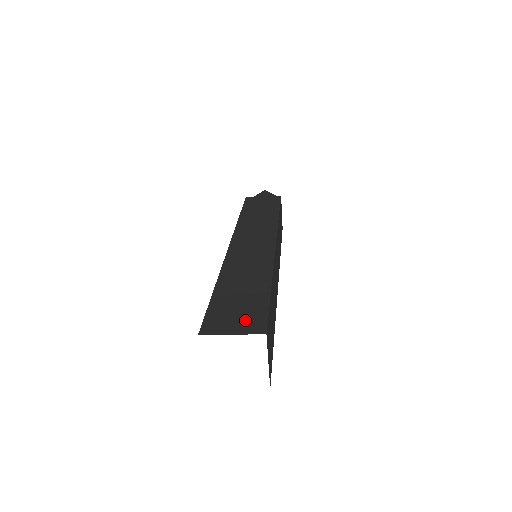
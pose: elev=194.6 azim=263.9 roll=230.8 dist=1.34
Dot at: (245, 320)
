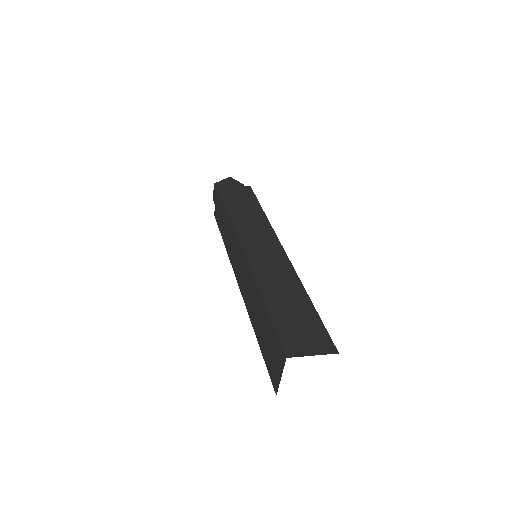
Dot at: (314, 340)
